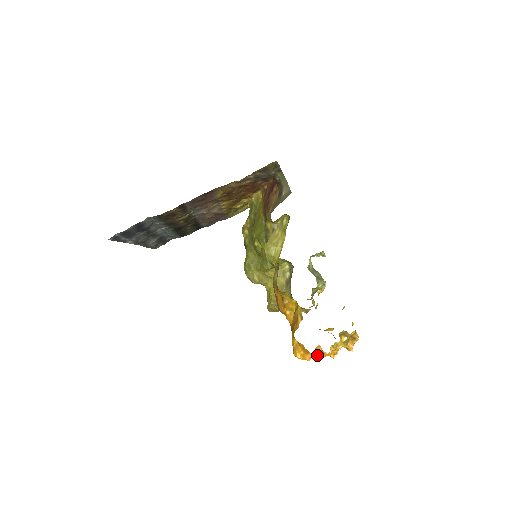
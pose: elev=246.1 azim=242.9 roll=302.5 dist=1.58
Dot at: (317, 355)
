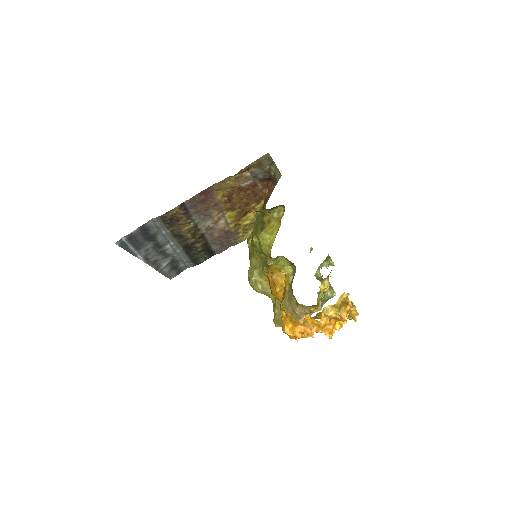
Dot at: (308, 328)
